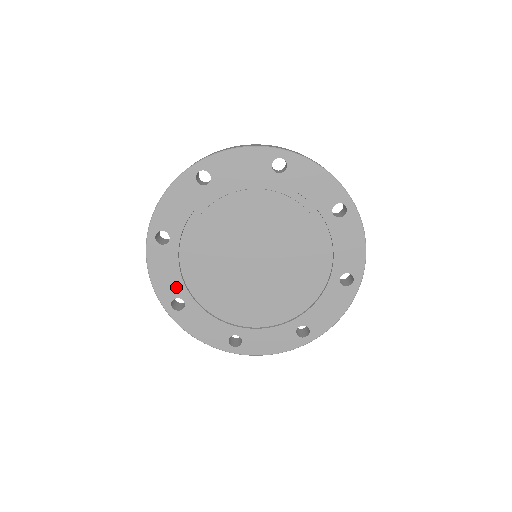
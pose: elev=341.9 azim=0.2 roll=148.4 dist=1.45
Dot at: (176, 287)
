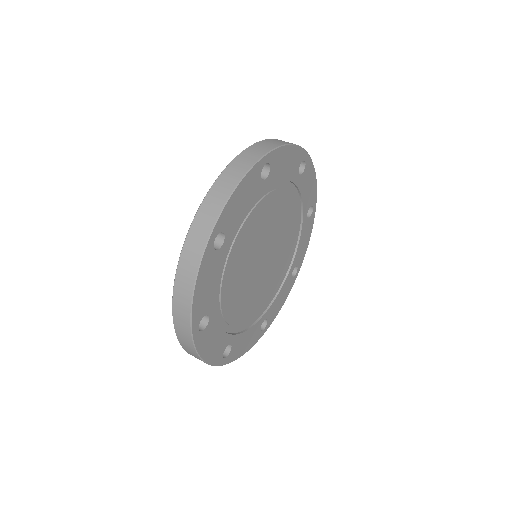
Dot at: (209, 302)
